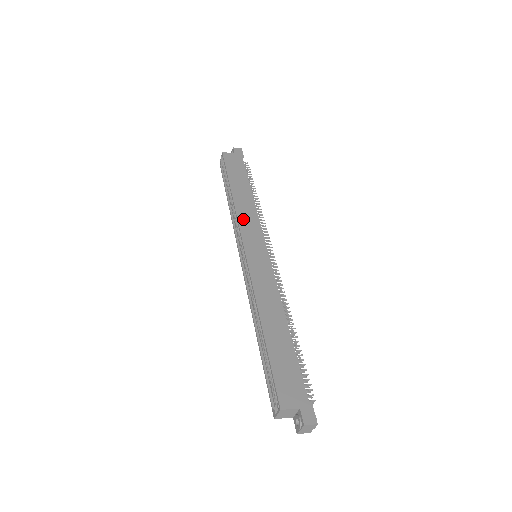
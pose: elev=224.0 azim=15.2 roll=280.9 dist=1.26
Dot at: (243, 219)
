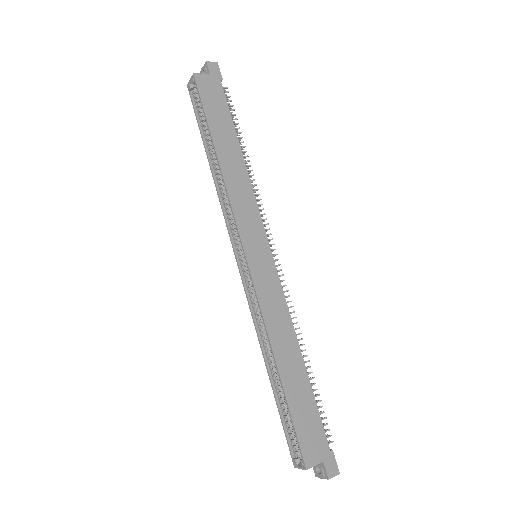
Dot at: (237, 202)
